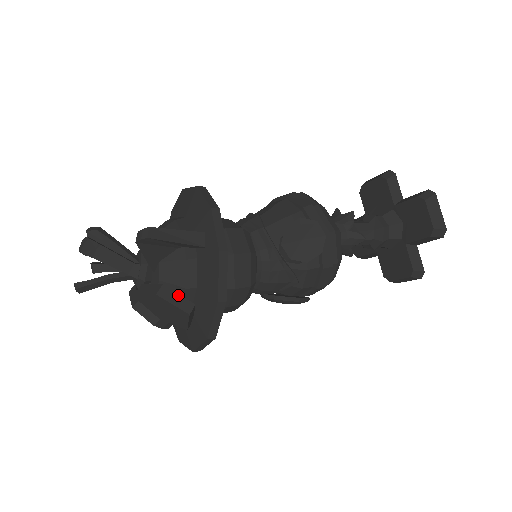
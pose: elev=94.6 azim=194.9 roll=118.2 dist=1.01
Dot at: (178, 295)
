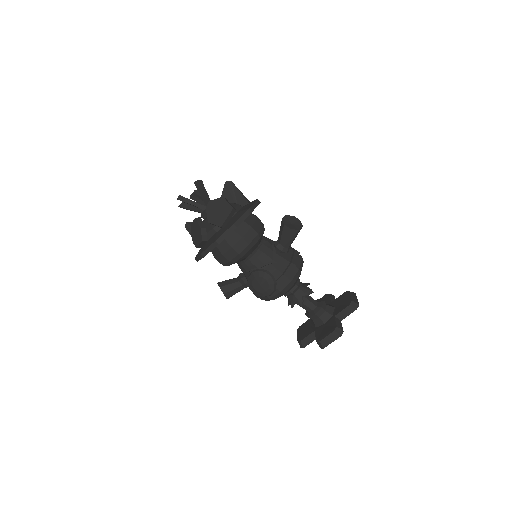
Dot at: occluded
